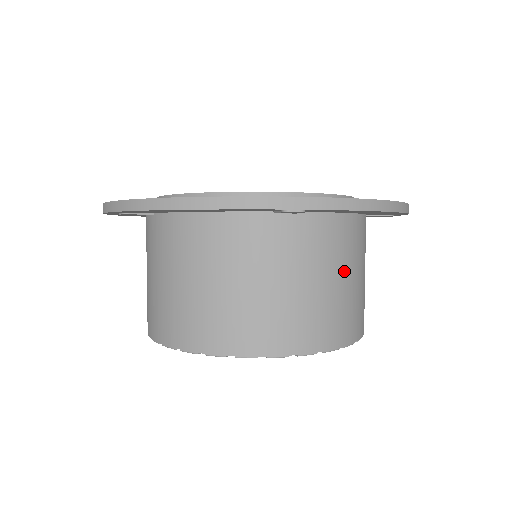
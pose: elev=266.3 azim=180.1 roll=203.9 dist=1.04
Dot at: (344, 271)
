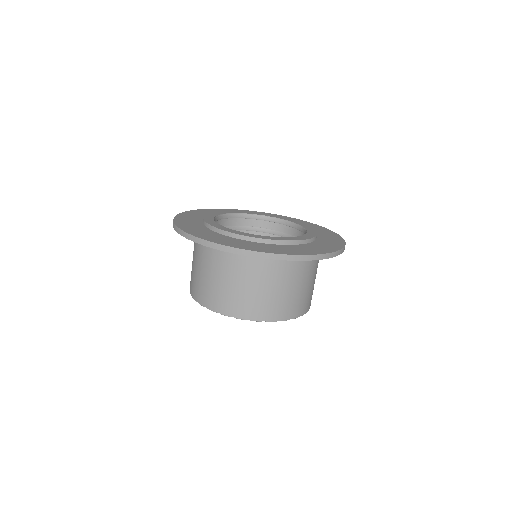
Dot at: (308, 279)
